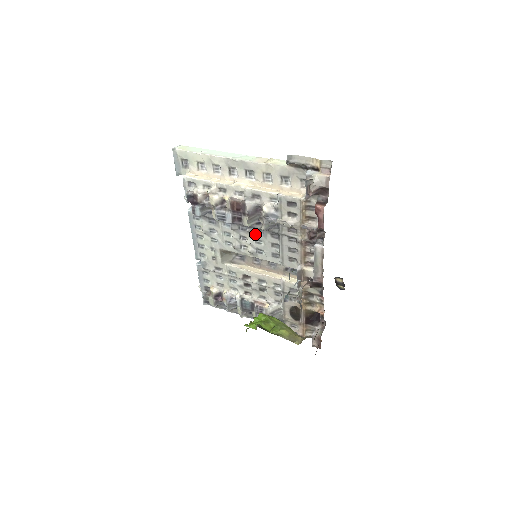
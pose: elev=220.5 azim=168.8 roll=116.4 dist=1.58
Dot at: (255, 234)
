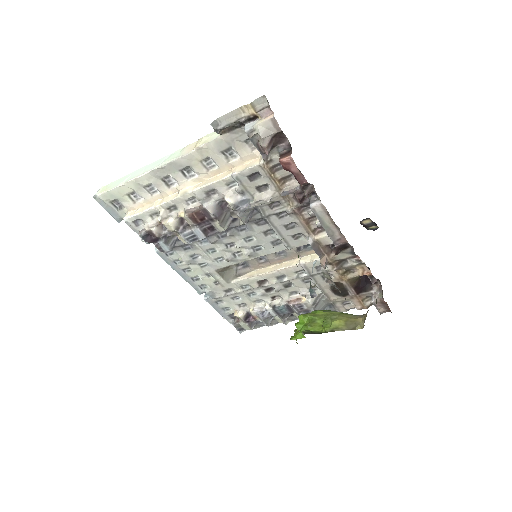
Dot at: (239, 233)
